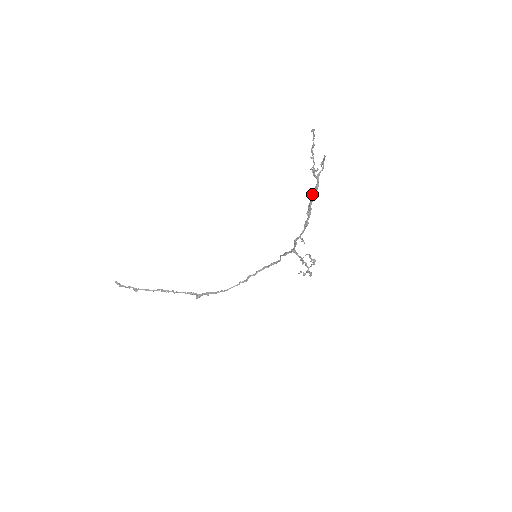
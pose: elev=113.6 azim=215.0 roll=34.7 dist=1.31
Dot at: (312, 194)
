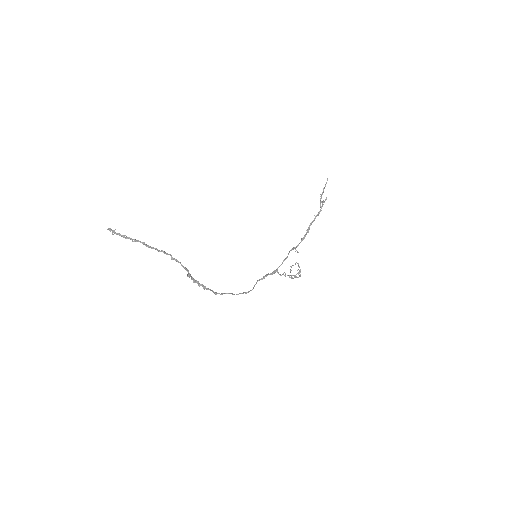
Dot at: (316, 216)
